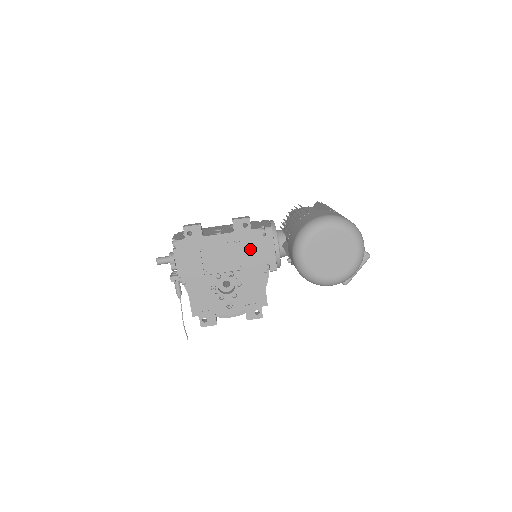
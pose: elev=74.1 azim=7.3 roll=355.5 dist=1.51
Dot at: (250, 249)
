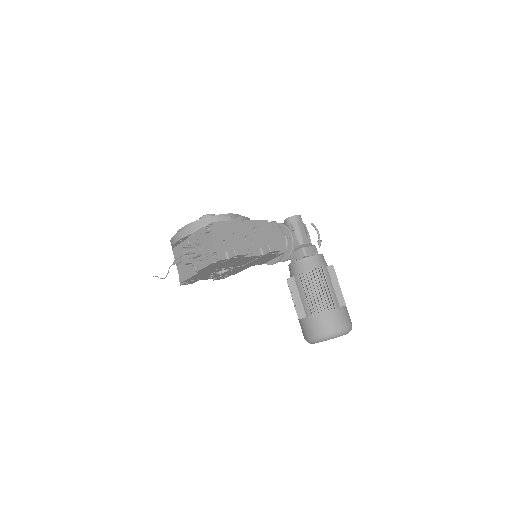
Dot at: (260, 260)
